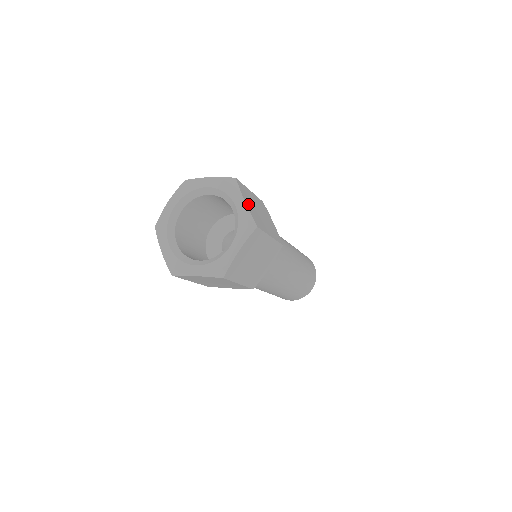
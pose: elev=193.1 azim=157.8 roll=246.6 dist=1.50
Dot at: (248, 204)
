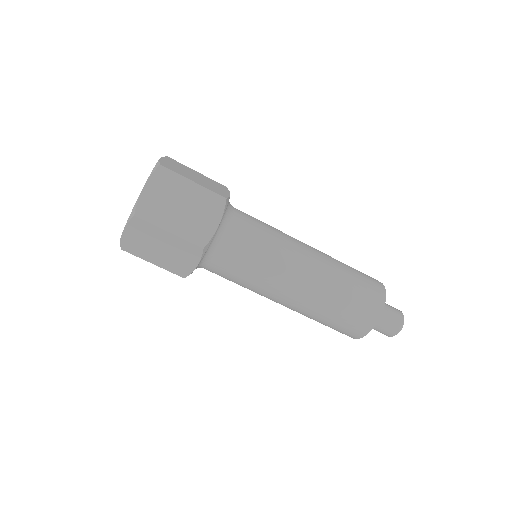
Dot at: (167, 162)
